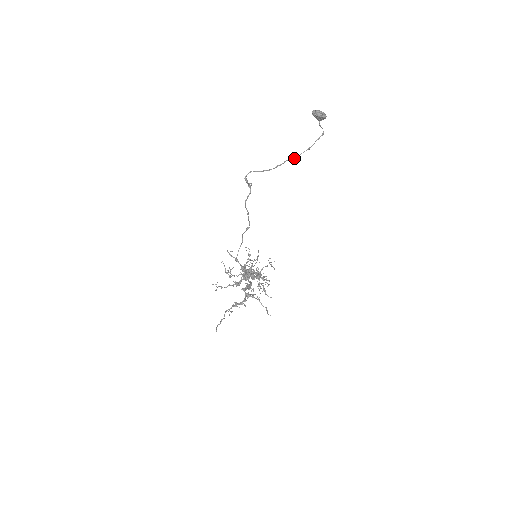
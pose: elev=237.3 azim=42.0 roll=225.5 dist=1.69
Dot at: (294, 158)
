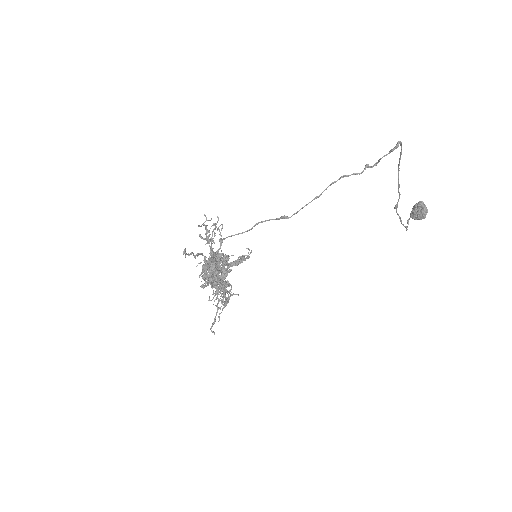
Dot at: (397, 206)
